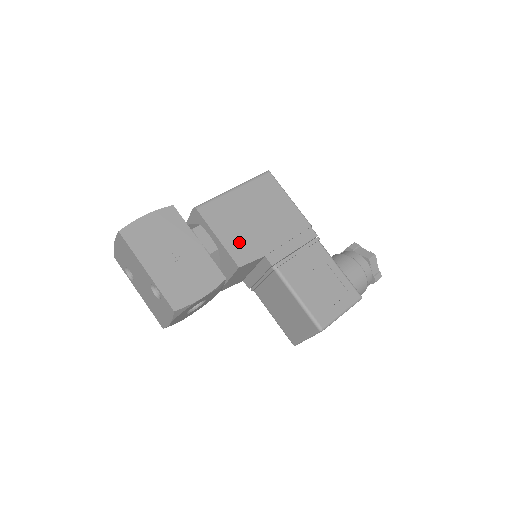
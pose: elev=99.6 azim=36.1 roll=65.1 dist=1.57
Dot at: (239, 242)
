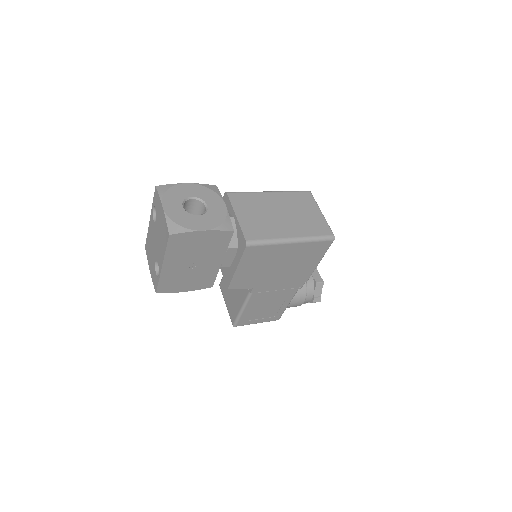
Dot at: (247, 276)
